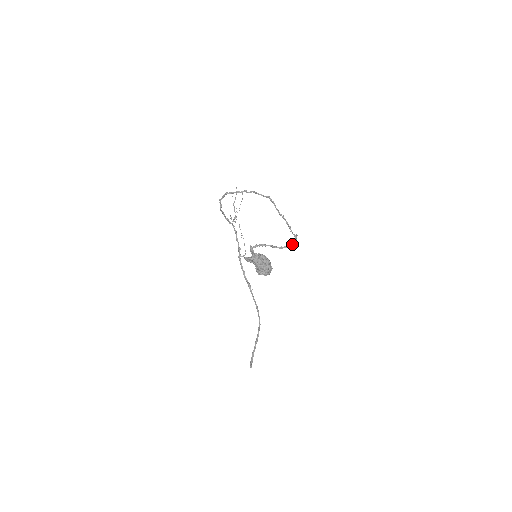
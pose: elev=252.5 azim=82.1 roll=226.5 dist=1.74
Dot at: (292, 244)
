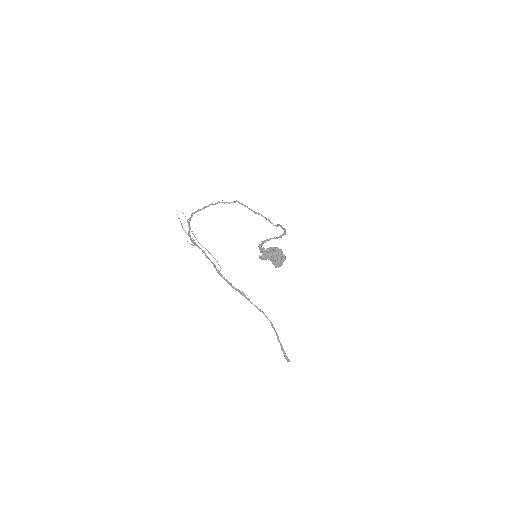
Dot at: (285, 231)
